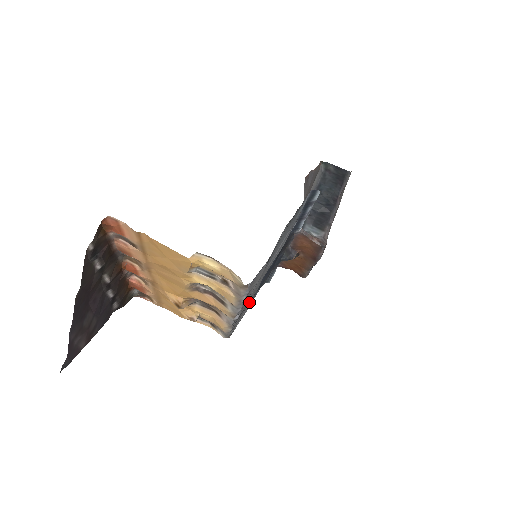
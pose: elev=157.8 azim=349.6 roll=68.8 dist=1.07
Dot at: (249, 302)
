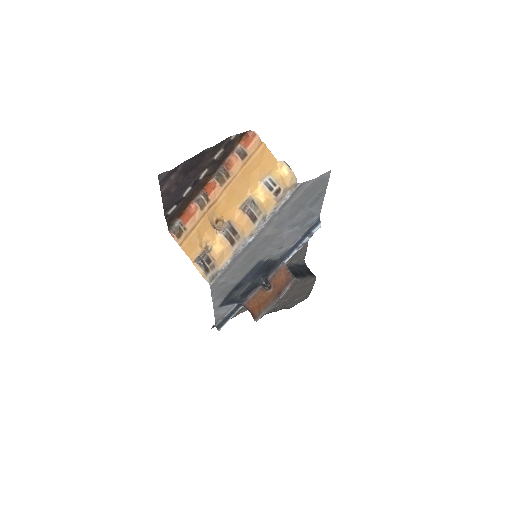
Dot at: (239, 271)
